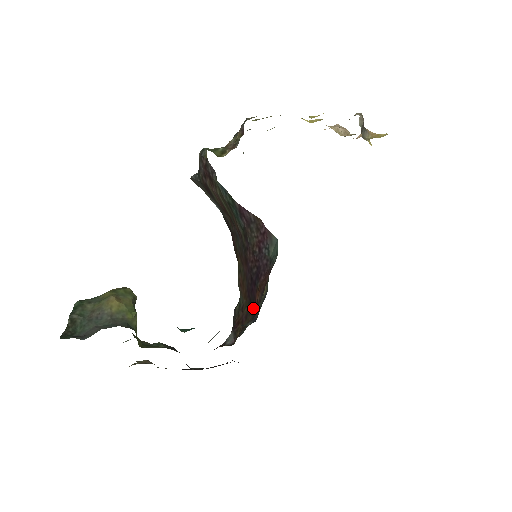
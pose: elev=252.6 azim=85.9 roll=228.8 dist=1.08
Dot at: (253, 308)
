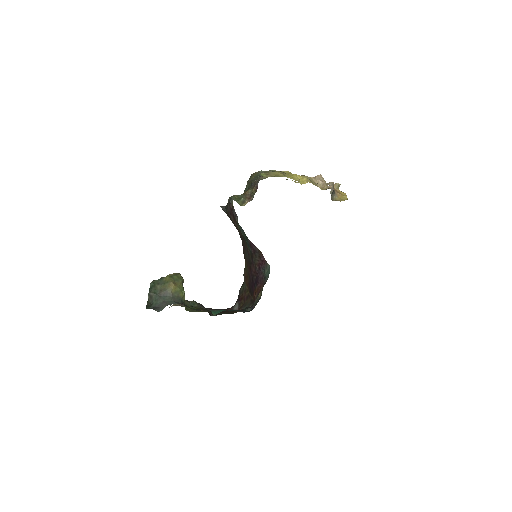
Dot at: (252, 296)
